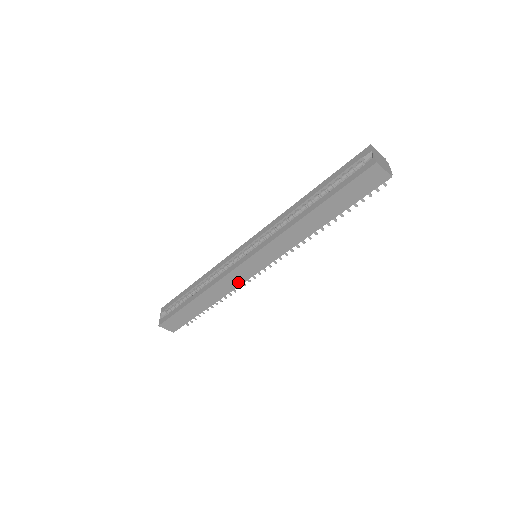
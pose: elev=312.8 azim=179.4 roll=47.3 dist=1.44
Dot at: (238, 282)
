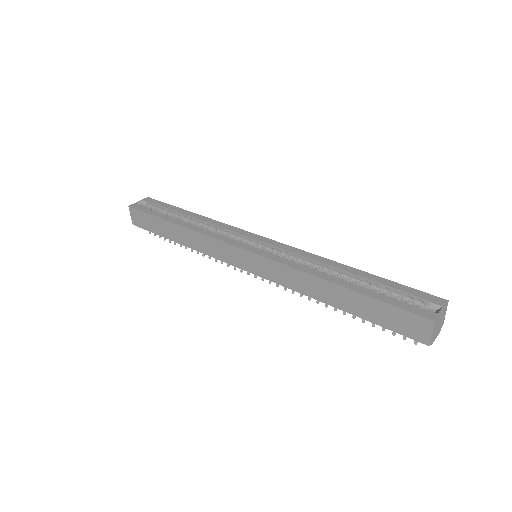
Dot at: (219, 255)
